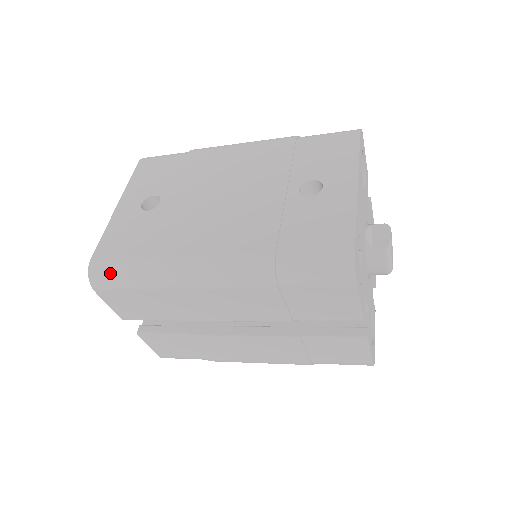
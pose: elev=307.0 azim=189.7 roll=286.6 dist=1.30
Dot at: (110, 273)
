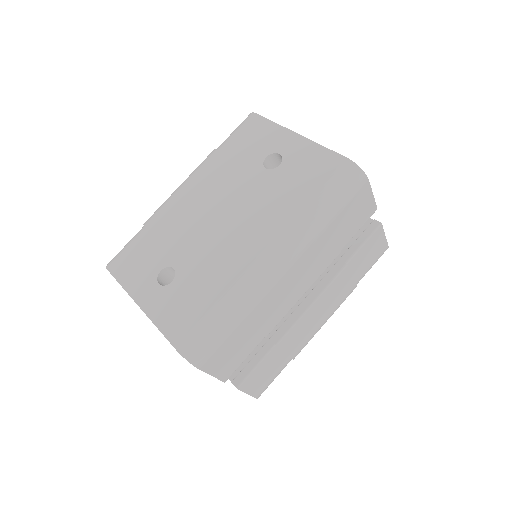
Dot at: (204, 339)
